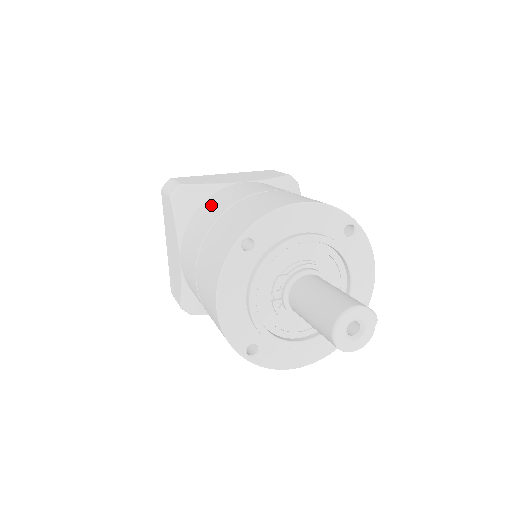
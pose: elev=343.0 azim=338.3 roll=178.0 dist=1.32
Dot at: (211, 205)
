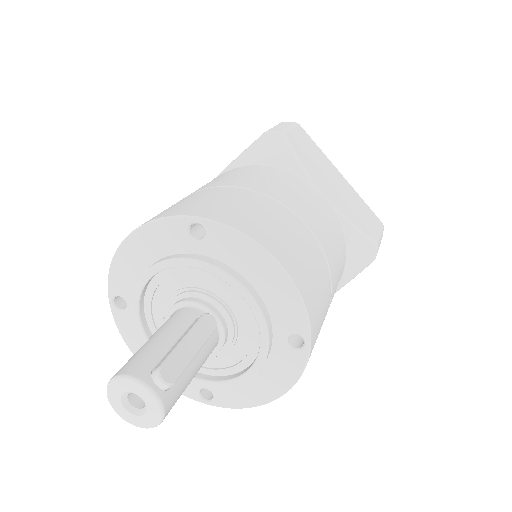
Dot at: occluded
